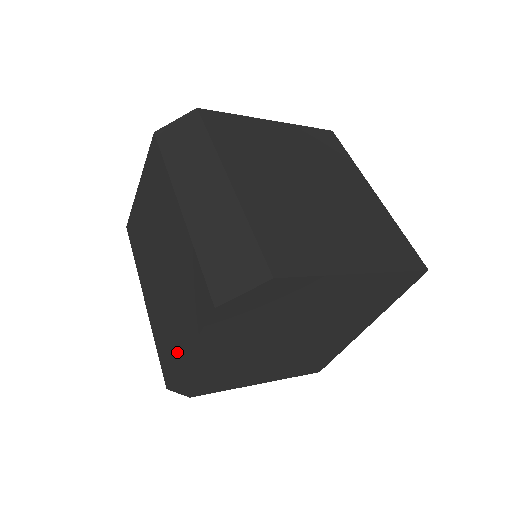
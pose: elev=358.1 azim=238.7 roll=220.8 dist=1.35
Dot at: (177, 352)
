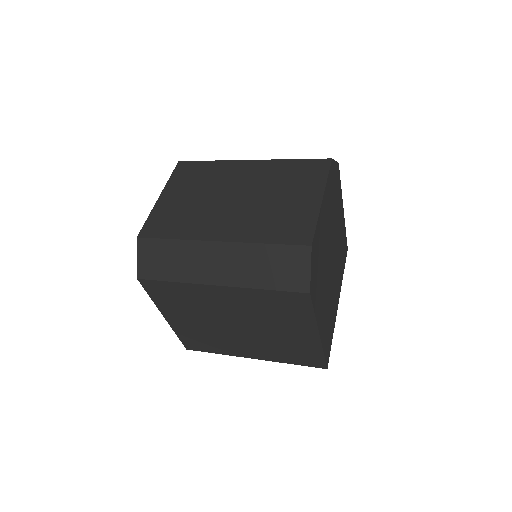
Dot at: (308, 211)
